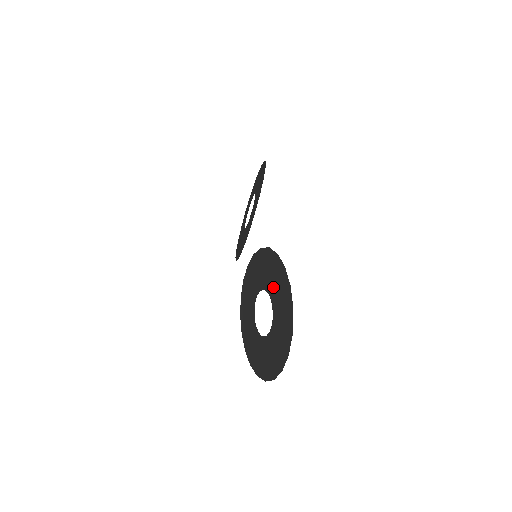
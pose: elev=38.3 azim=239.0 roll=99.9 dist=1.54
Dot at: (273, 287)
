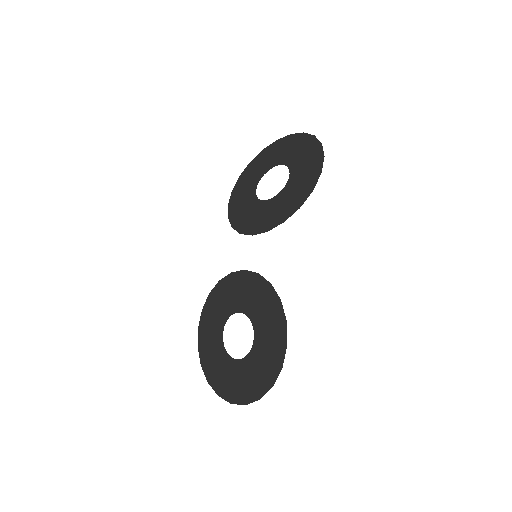
Dot at: (263, 337)
